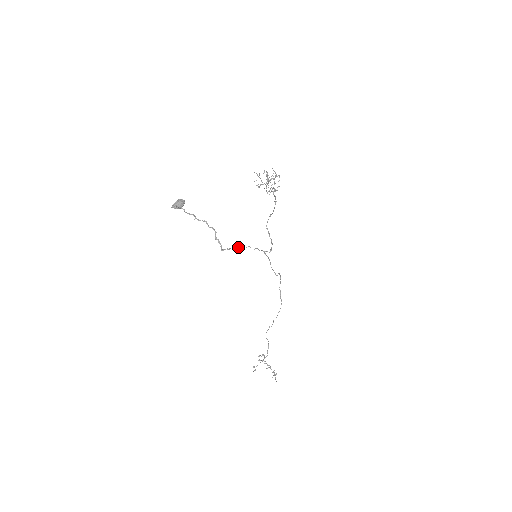
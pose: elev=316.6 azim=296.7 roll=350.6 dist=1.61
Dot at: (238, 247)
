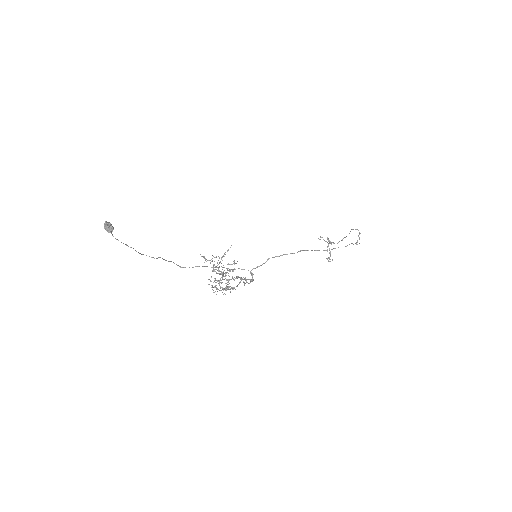
Dot at: (197, 266)
